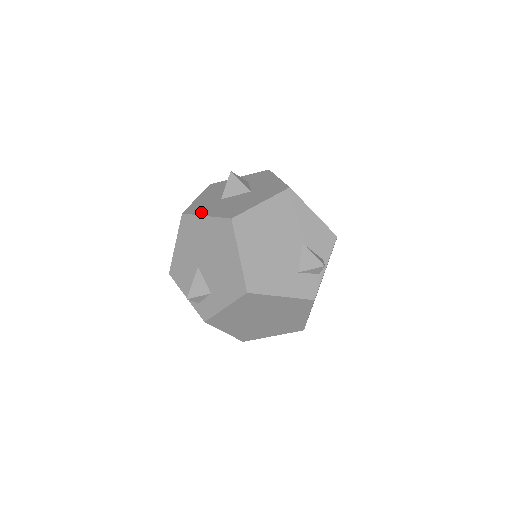
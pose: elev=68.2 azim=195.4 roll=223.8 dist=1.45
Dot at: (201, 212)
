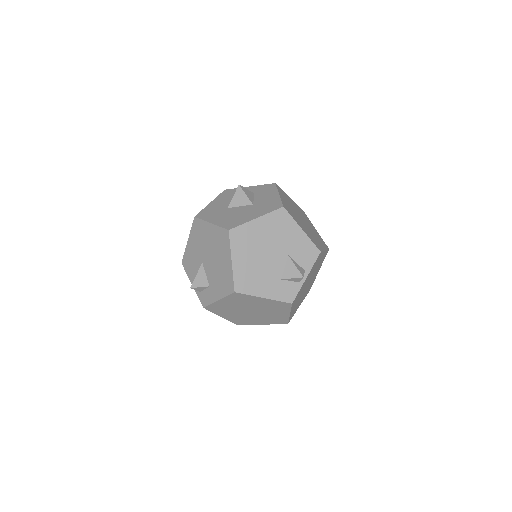
Dot at: (209, 218)
